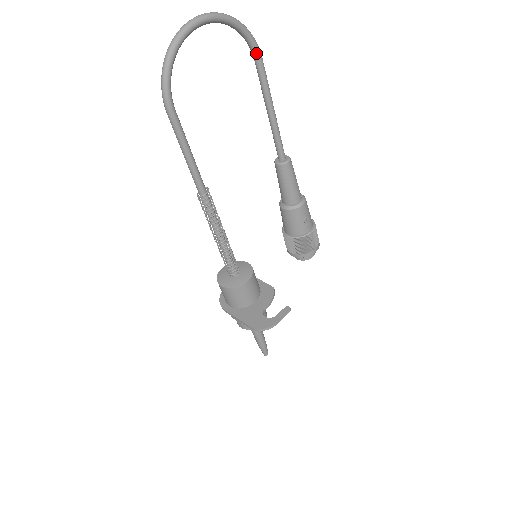
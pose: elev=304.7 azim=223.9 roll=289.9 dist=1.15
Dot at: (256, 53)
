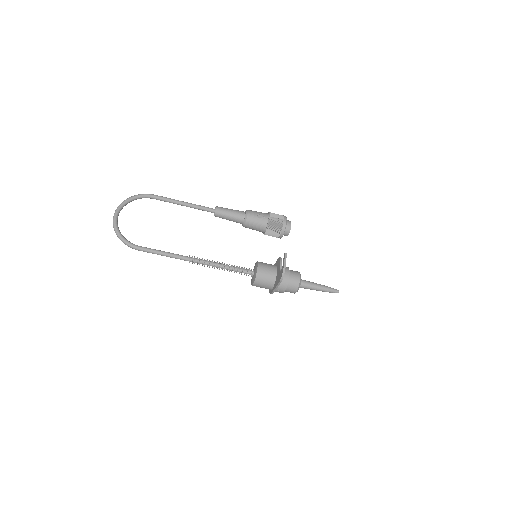
Dot at: (150, 197)
